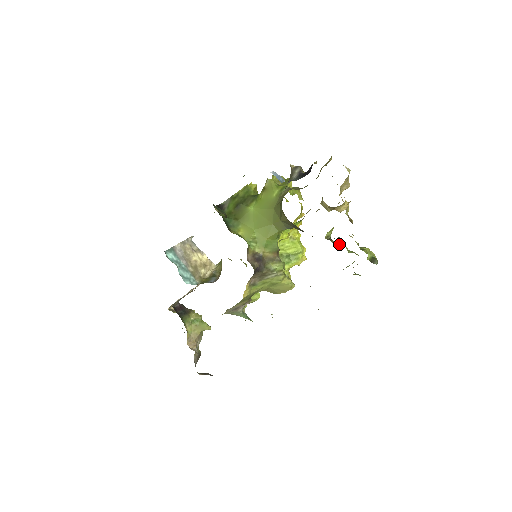
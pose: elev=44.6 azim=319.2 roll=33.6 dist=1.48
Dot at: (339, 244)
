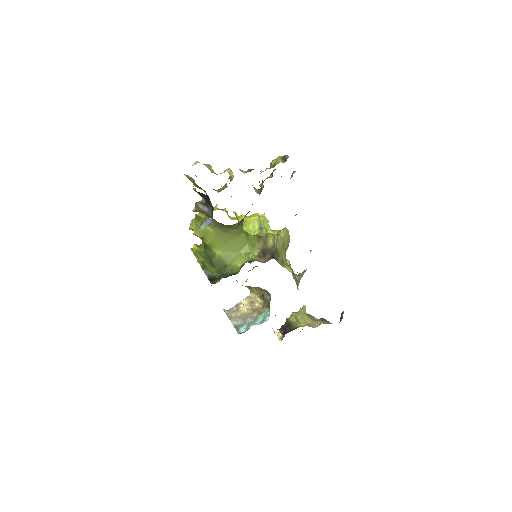
Dot at: occluded
